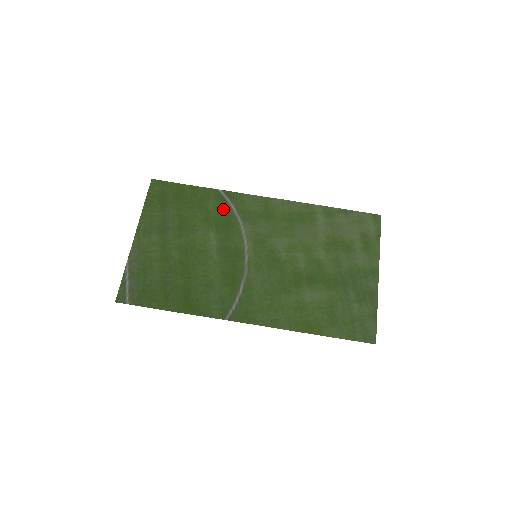
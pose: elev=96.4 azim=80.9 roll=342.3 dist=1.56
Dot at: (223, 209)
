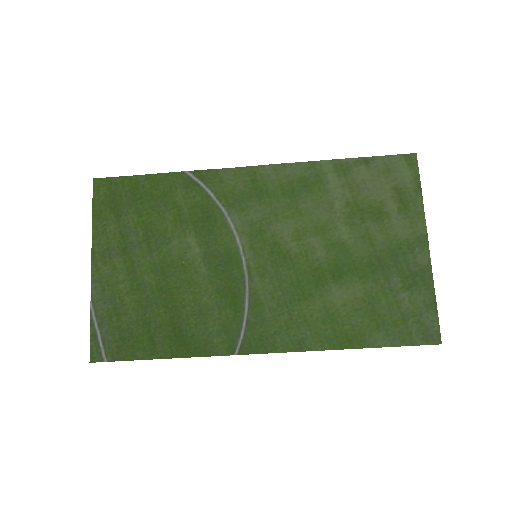
Dot at: (197, 199)
